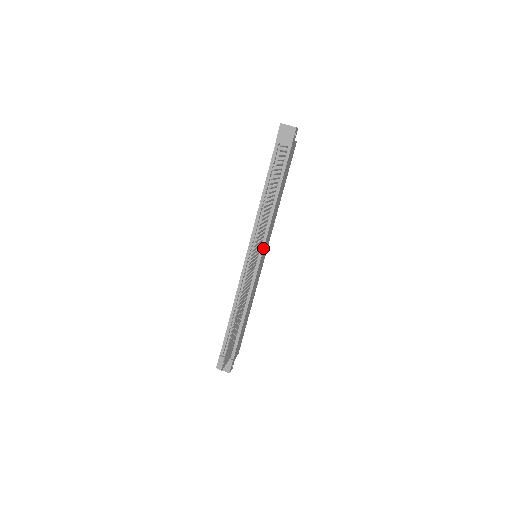
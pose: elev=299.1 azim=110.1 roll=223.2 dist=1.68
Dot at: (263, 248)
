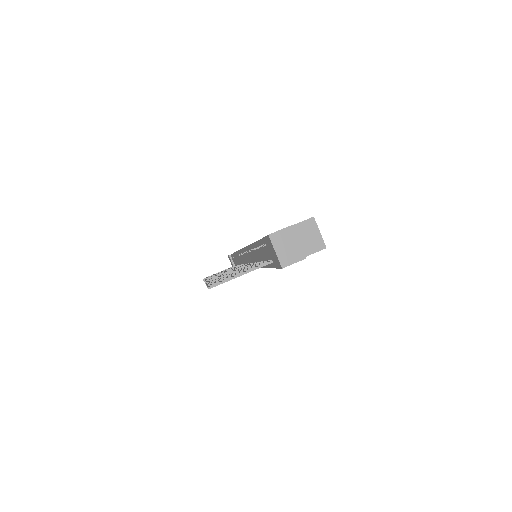
Dot at: occluded
